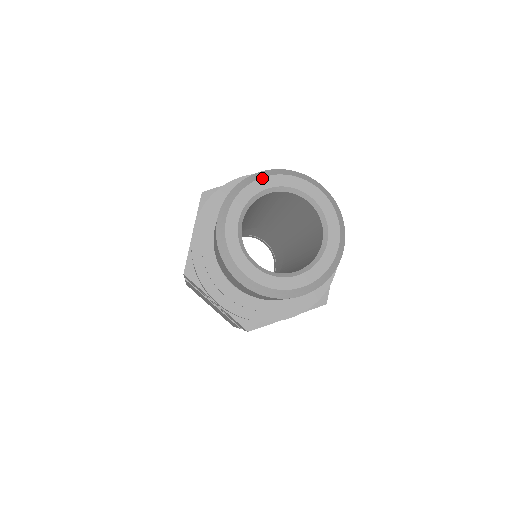
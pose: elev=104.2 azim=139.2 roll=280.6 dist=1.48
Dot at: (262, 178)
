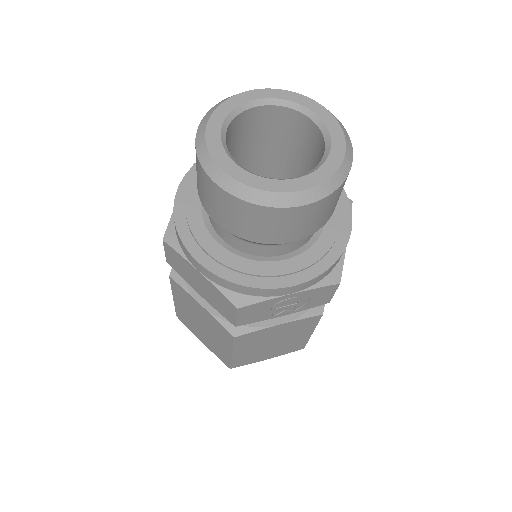
Dot at: (208, 123)
